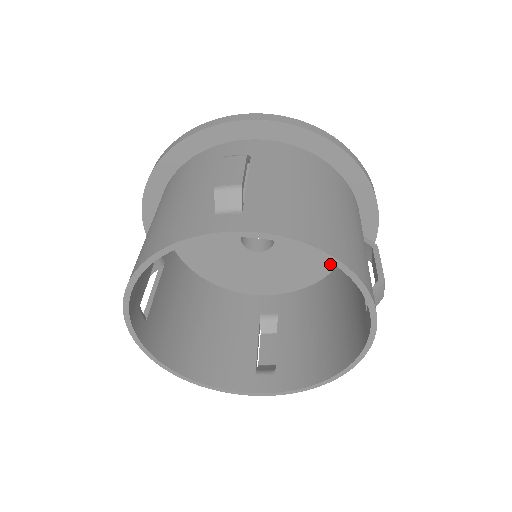
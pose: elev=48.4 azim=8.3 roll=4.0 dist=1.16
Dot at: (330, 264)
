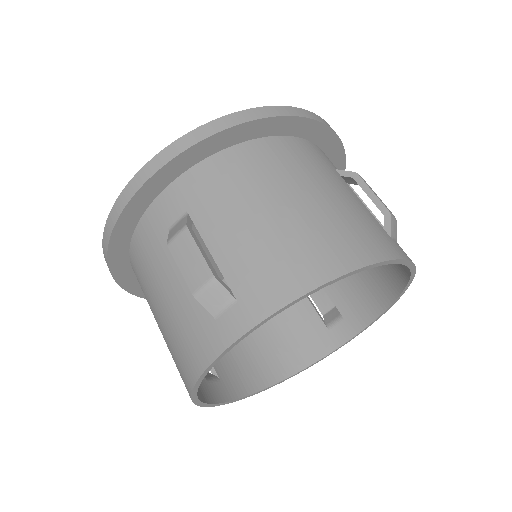
Dot at: occluded
